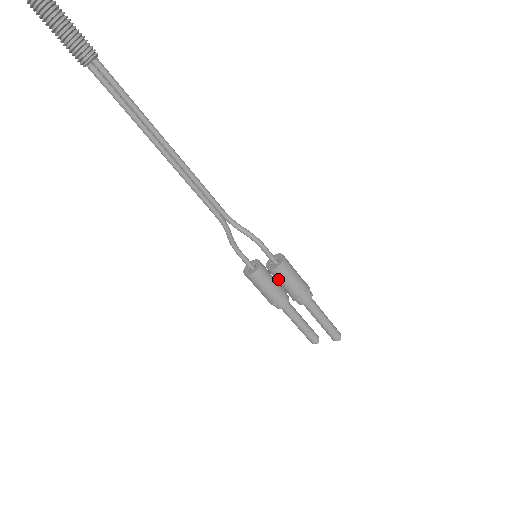
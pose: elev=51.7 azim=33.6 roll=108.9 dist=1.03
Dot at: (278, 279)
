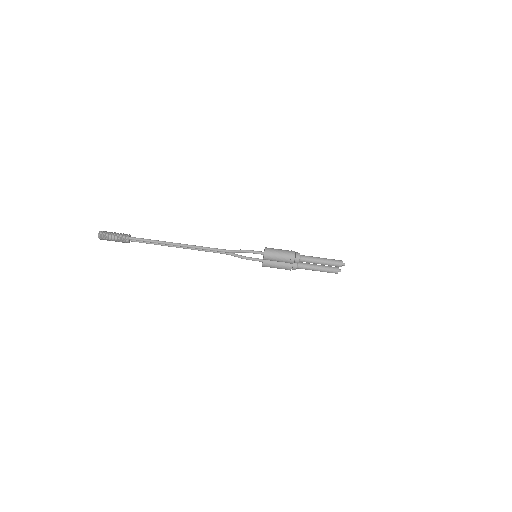
Dot at: occluded
